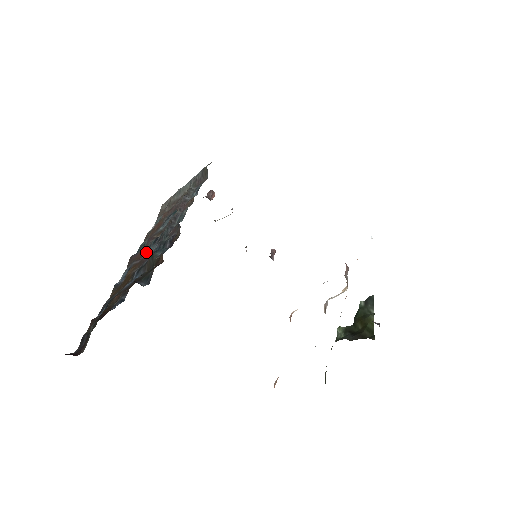
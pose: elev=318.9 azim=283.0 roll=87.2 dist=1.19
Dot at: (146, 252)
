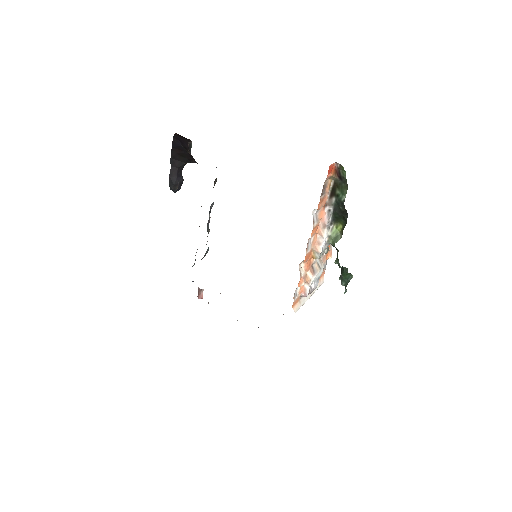
Dot at: occluded
